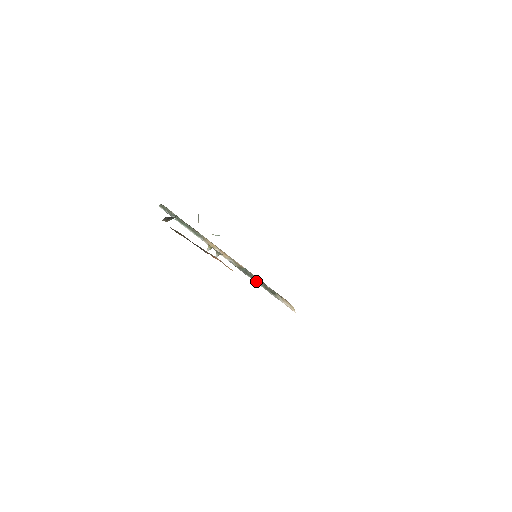
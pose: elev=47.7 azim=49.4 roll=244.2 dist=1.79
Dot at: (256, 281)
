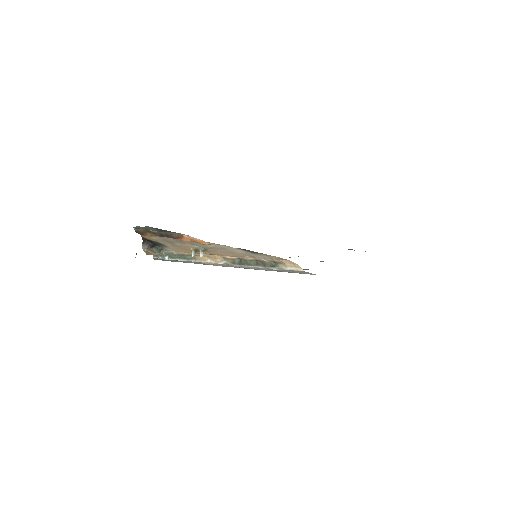
Dot at: (253, 265)
